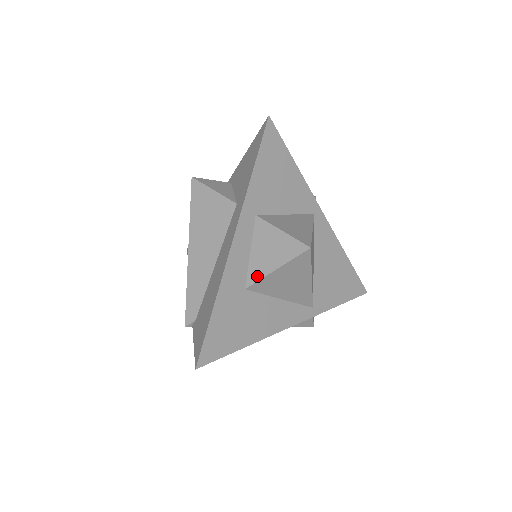
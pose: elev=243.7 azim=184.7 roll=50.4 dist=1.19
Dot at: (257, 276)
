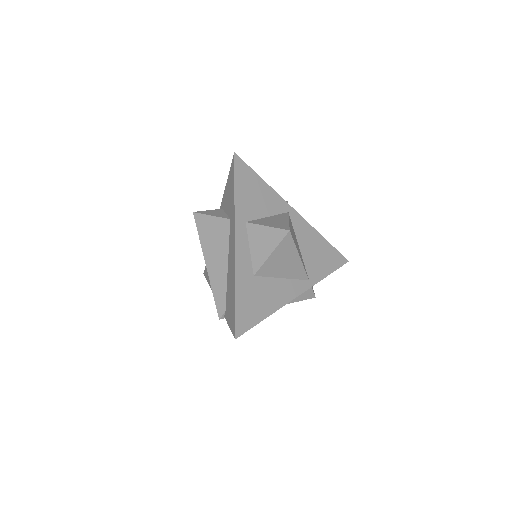
Dot at: (259, 263)
